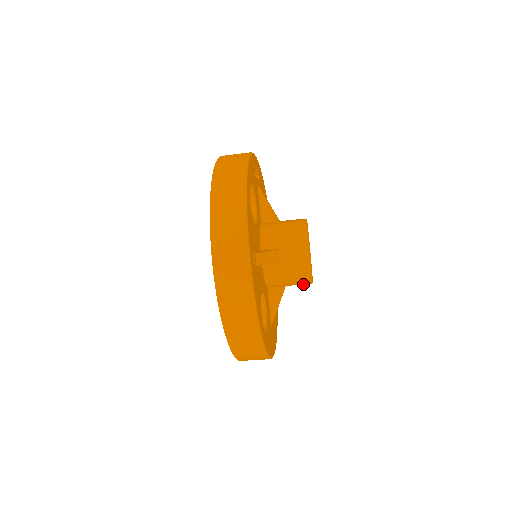
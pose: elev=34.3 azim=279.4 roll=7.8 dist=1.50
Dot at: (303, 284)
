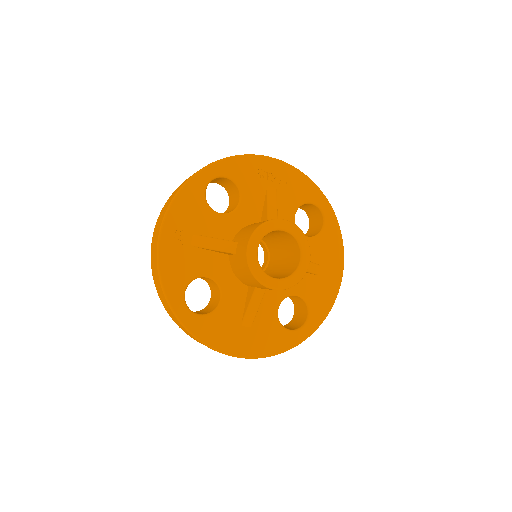
Dot at: (264, 287)
